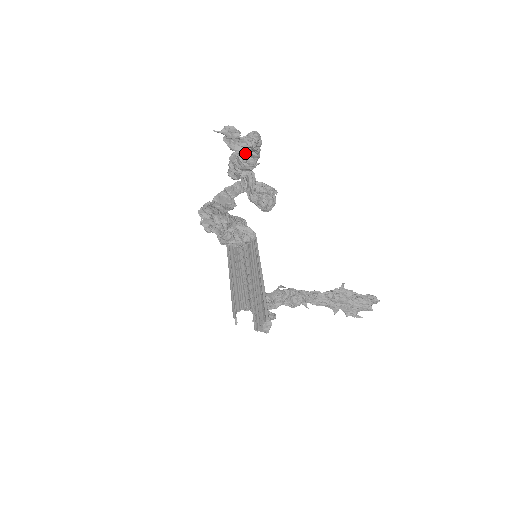
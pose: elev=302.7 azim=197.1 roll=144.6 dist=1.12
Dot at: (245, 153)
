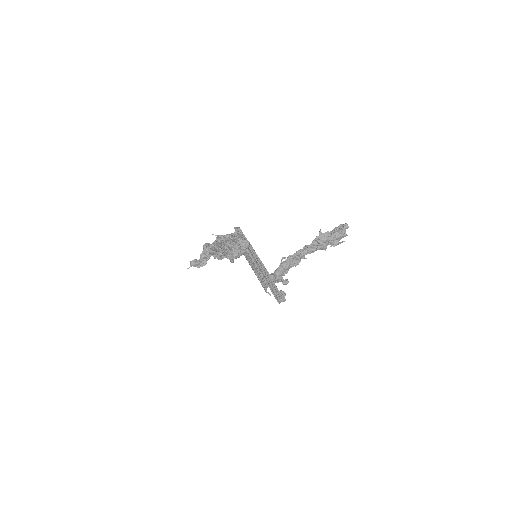
Dot at: occluded
